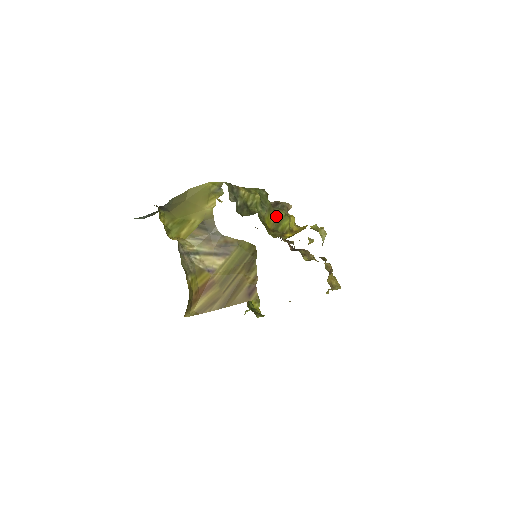
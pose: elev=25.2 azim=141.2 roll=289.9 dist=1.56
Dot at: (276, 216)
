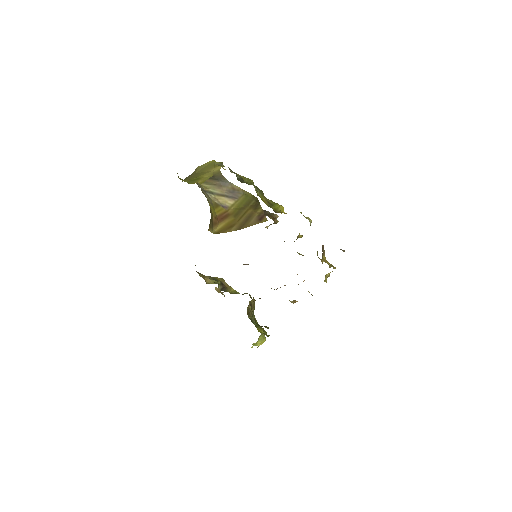
Dot at: (268, 201)
